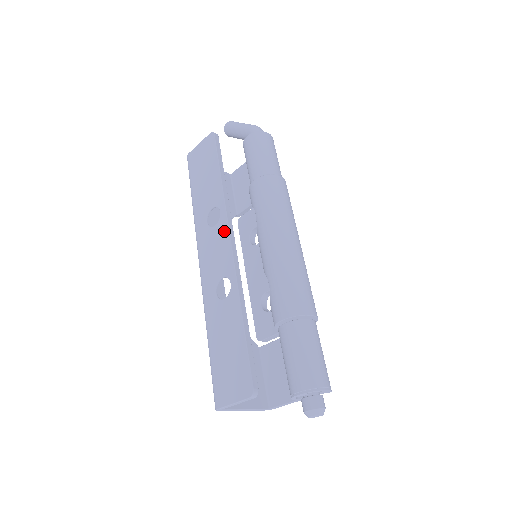
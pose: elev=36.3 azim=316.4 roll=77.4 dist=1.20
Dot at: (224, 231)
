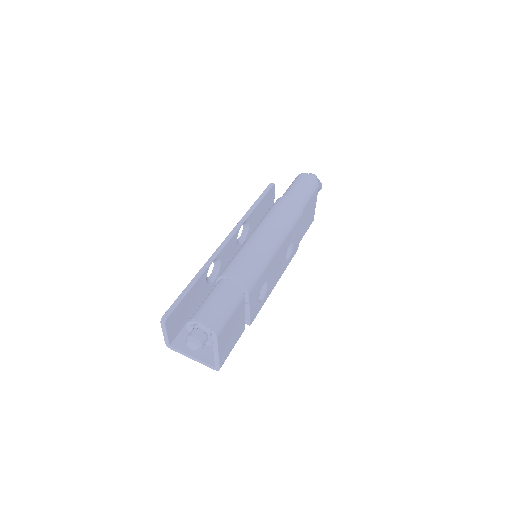
Dot at: occluded
